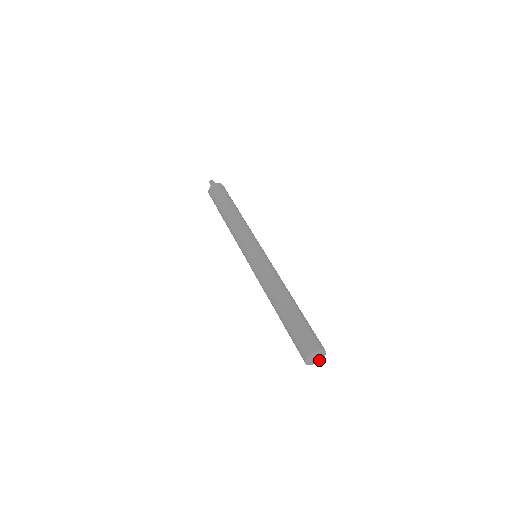
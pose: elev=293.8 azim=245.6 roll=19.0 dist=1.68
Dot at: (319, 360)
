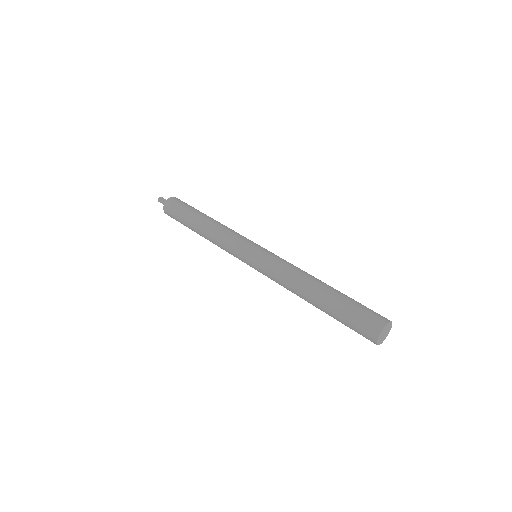
Dot at: (386, 336)
